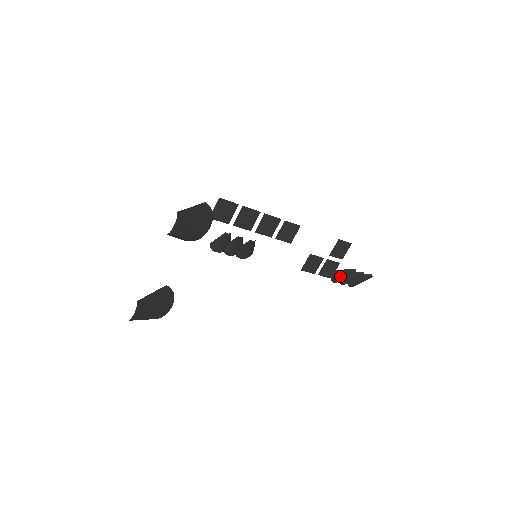
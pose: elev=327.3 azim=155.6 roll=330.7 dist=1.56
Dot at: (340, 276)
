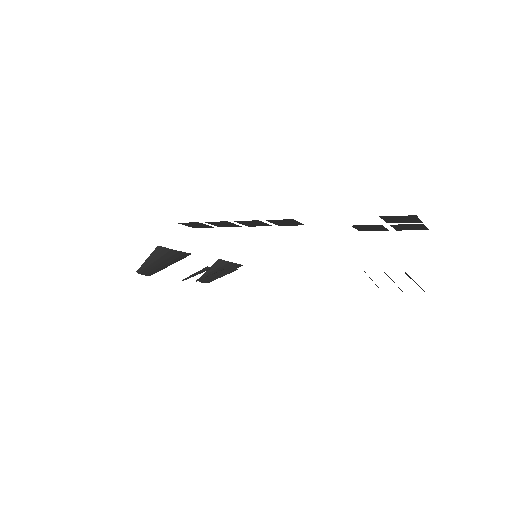
Dot at: occluded
